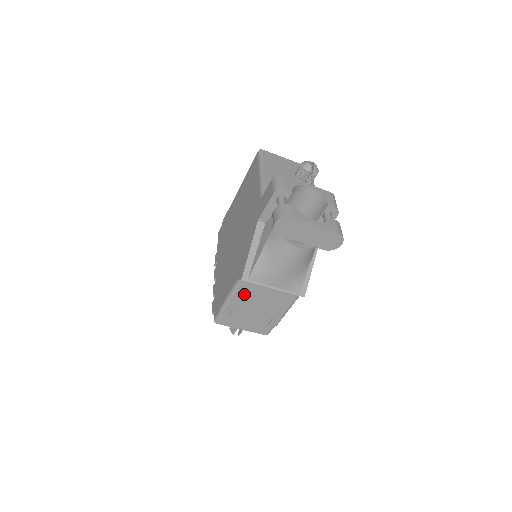
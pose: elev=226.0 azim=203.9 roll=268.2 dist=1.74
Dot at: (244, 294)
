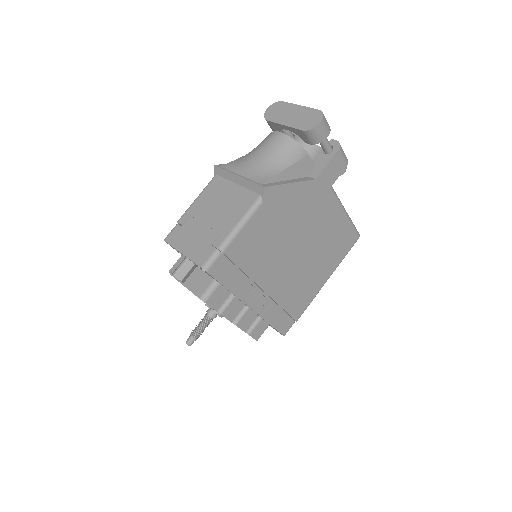
Dot at: (209, 194)
